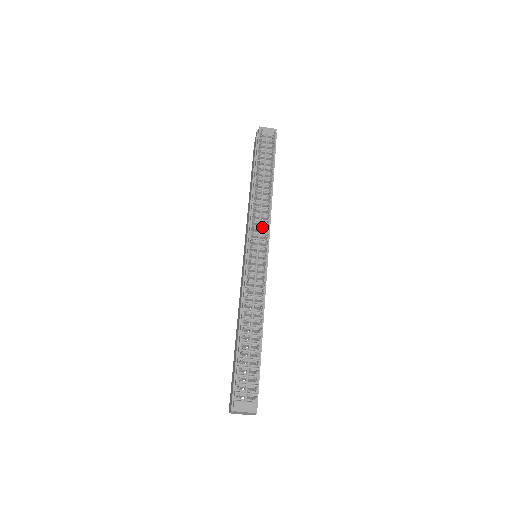
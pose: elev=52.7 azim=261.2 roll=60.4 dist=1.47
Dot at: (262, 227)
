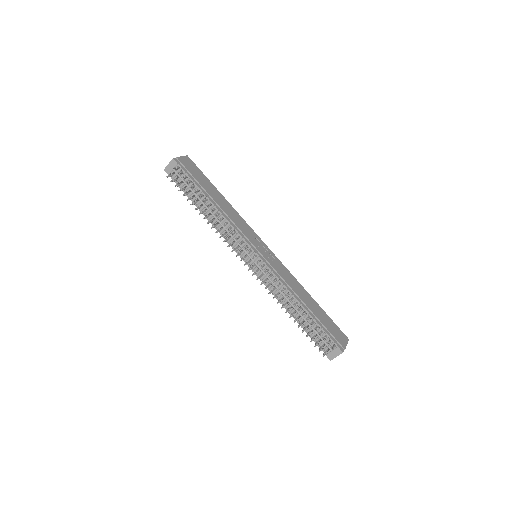
Dot at: (238, 242)
